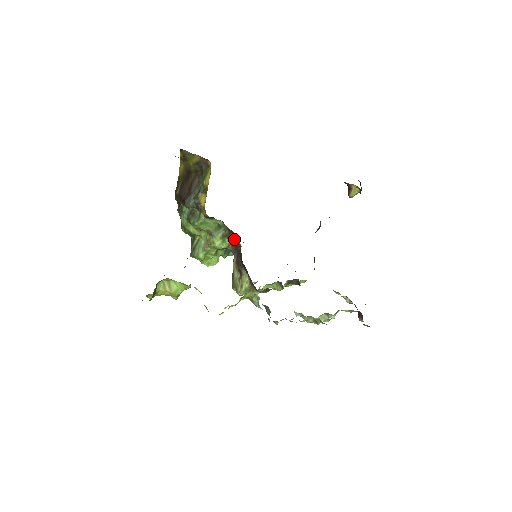
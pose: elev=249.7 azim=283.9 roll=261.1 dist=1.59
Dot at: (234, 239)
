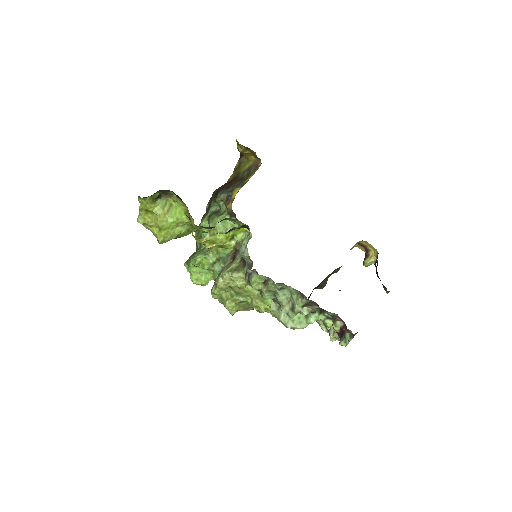
Dot at: occluded
